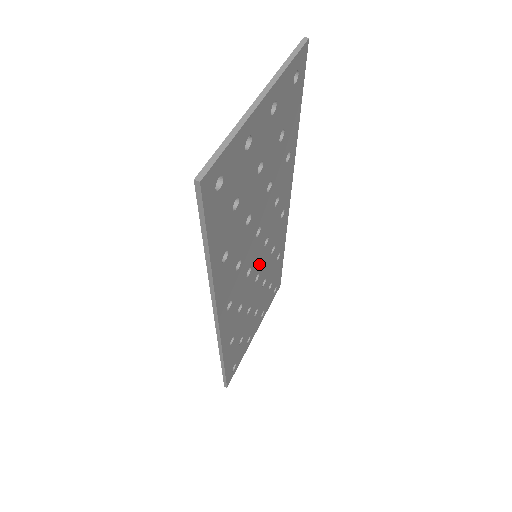
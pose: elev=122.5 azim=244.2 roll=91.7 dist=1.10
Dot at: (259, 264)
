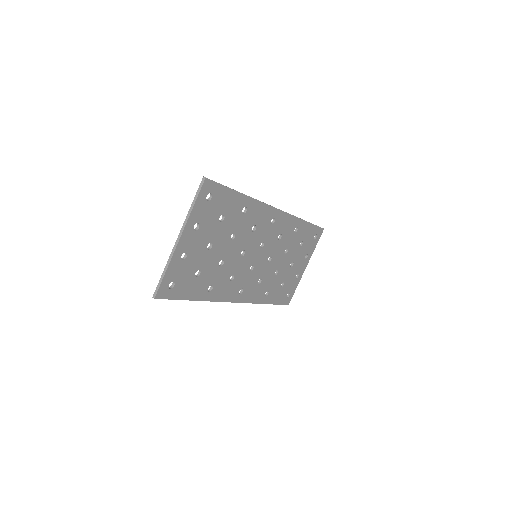
Dot at: (264, 255)
